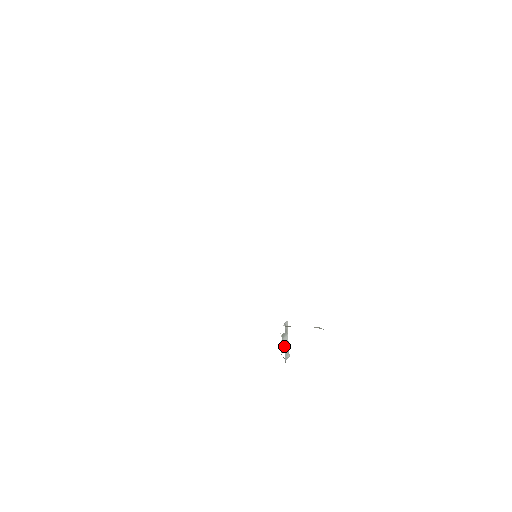
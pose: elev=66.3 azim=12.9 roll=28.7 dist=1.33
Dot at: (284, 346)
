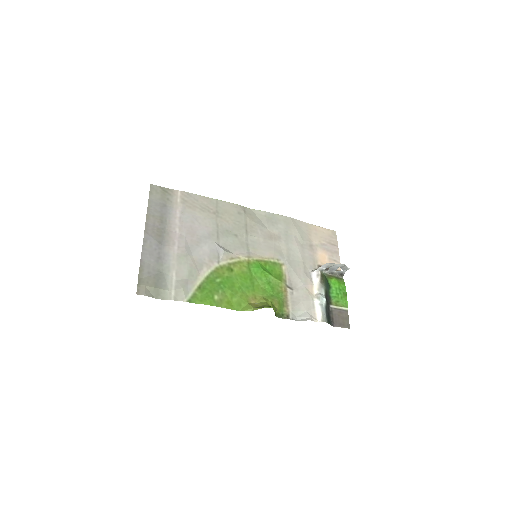
Dot at: (337, 268)
